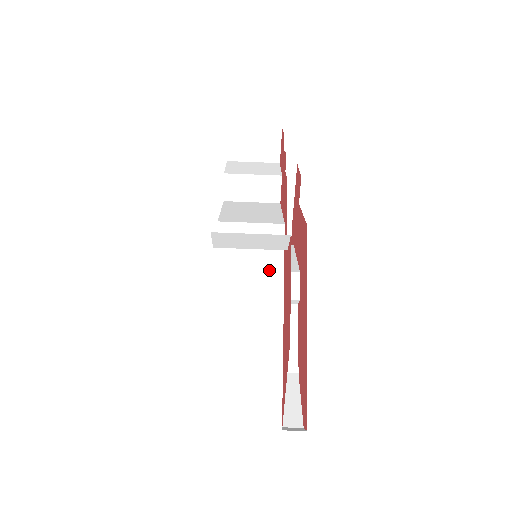
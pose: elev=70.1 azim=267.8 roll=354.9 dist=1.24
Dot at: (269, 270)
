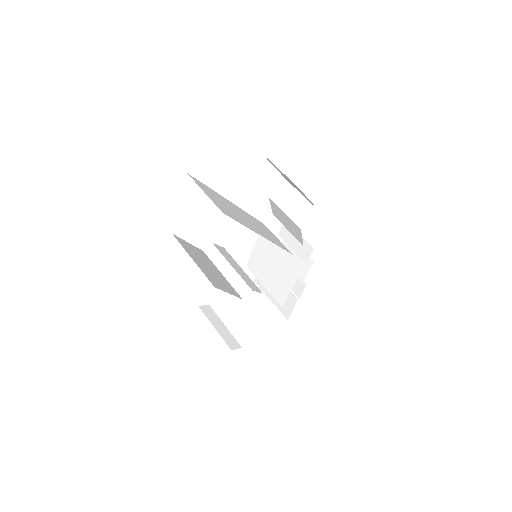
Dot at: (273, 239)
